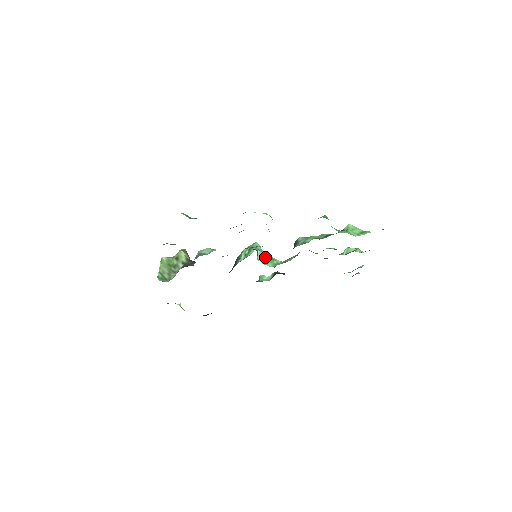
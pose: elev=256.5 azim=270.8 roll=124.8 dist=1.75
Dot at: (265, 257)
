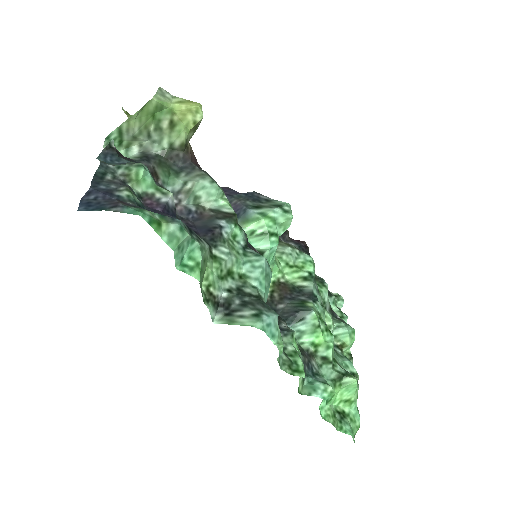
Dot at: occluded
